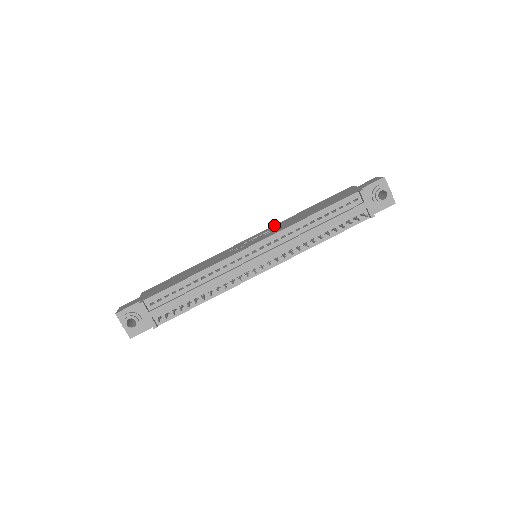
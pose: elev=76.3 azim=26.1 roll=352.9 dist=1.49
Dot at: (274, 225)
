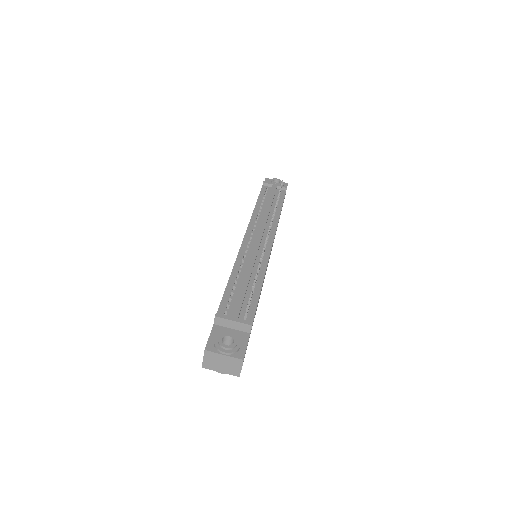
Dot at: occluded
